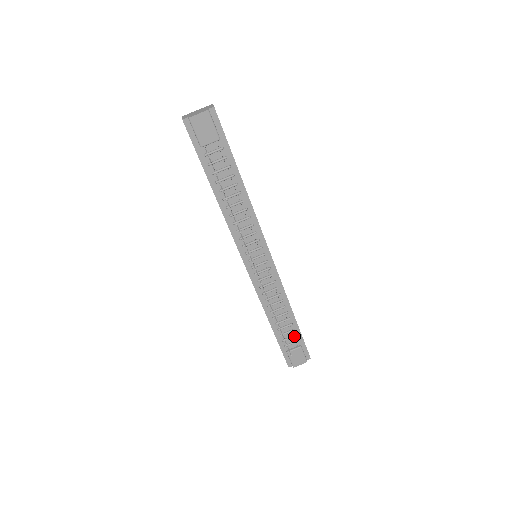
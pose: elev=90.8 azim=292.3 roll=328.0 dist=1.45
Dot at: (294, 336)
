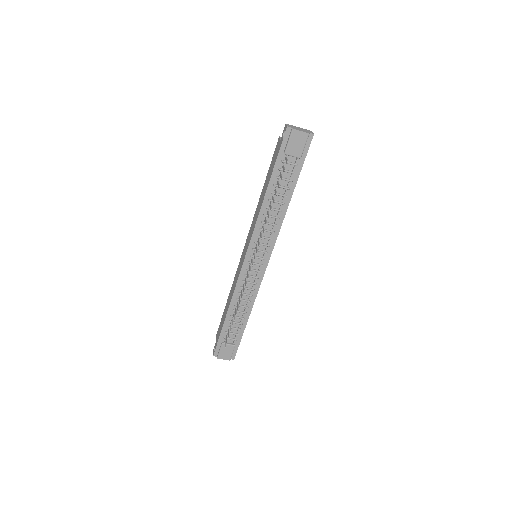
Dot at: (236, 334)
